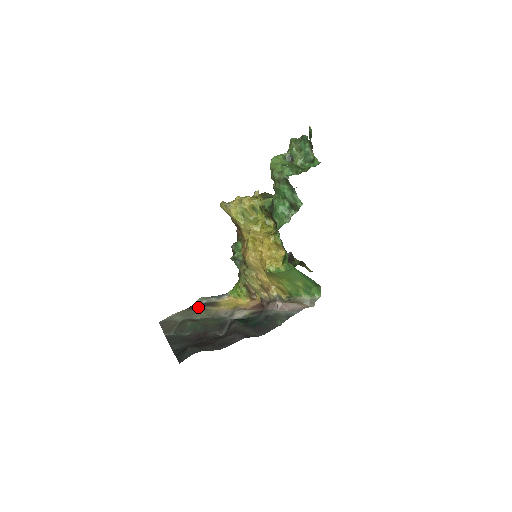
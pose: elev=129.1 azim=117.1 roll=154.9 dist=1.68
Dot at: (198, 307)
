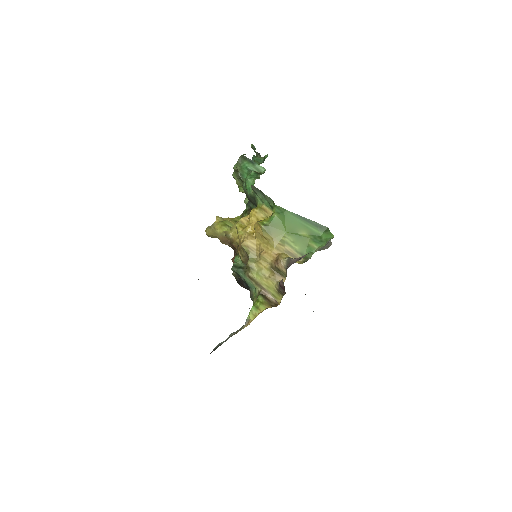
Dot at: (216, 348)
